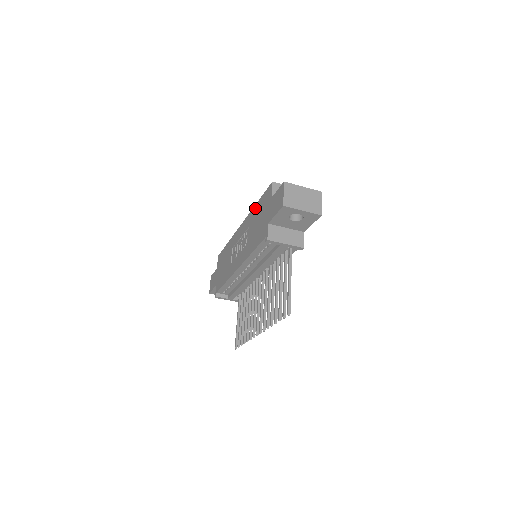
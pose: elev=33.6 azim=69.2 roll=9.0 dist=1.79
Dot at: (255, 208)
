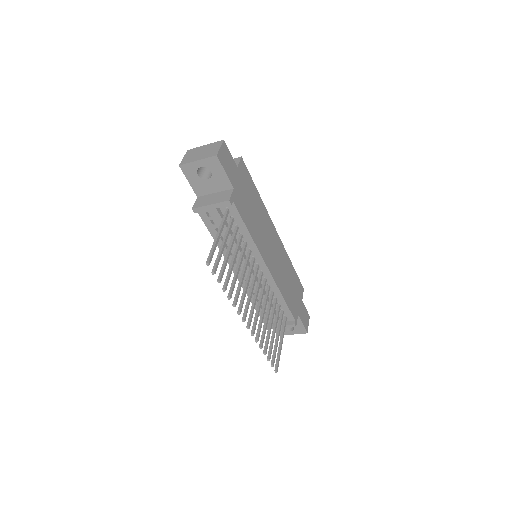
Dot at: occluded
